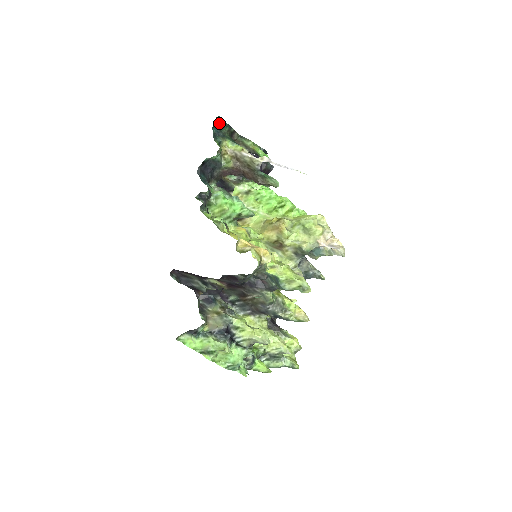
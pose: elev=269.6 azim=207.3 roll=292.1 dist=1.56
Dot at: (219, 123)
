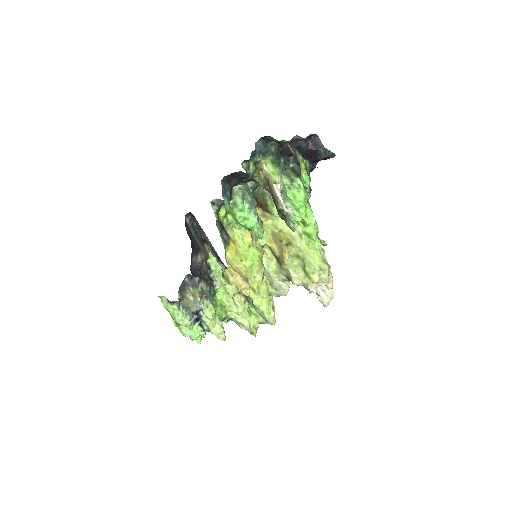
Dot at: (267, 137)
